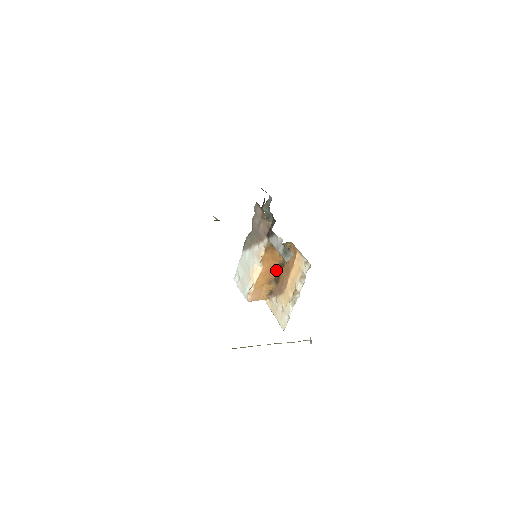
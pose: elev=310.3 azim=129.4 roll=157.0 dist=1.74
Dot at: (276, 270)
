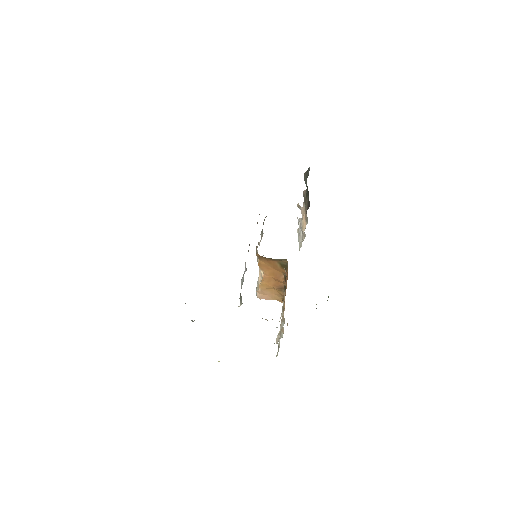
Dot at: (283, 280)
